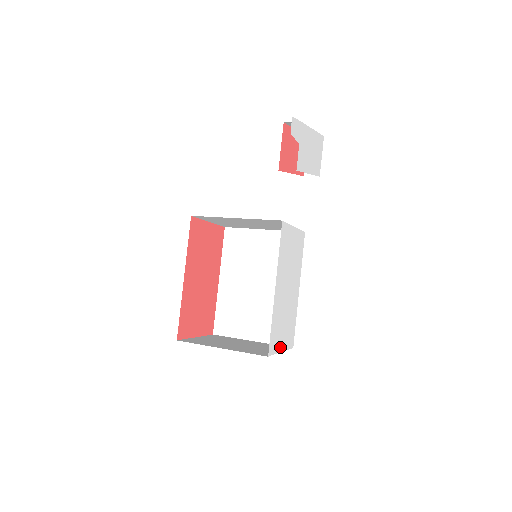
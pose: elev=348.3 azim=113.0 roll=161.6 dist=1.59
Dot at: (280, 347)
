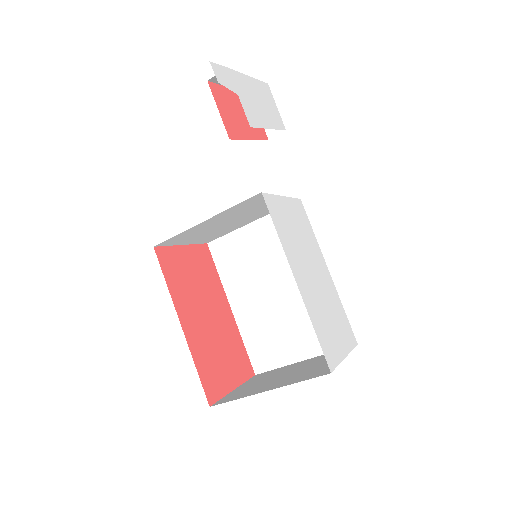
Dot at: (341, 352)
